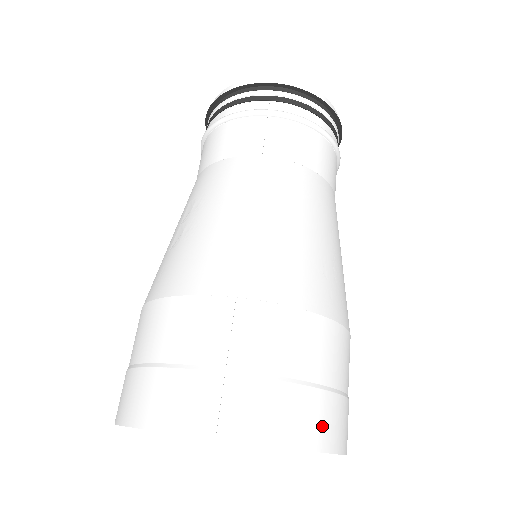
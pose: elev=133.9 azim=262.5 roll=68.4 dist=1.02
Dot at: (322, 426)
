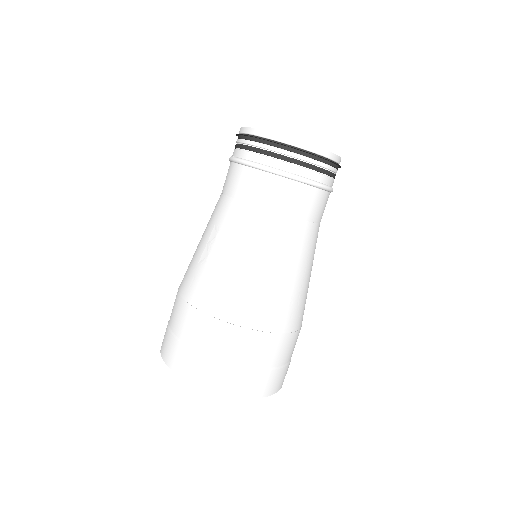
Dot at: (268, 386)
